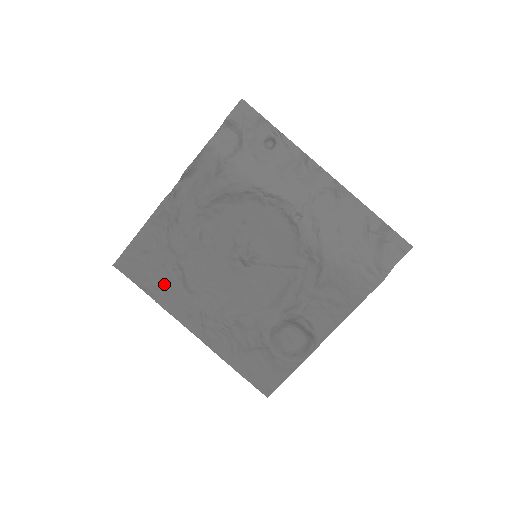
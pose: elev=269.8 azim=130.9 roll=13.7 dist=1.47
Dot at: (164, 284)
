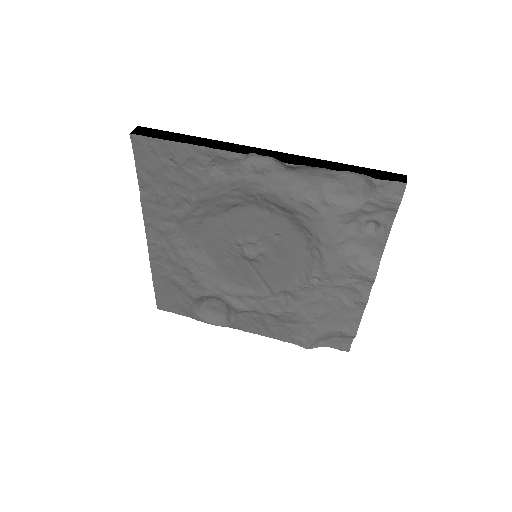
Dot at: (162, 195)
